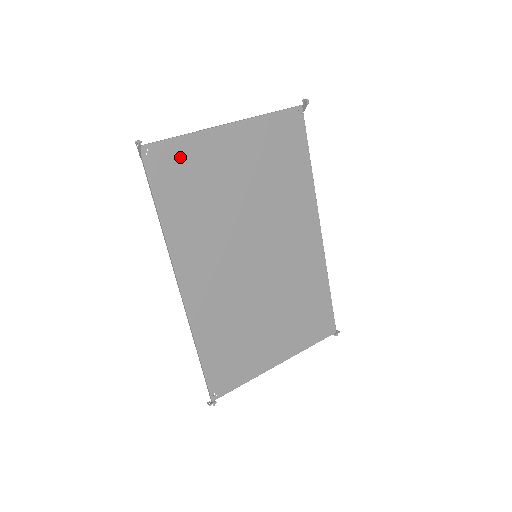
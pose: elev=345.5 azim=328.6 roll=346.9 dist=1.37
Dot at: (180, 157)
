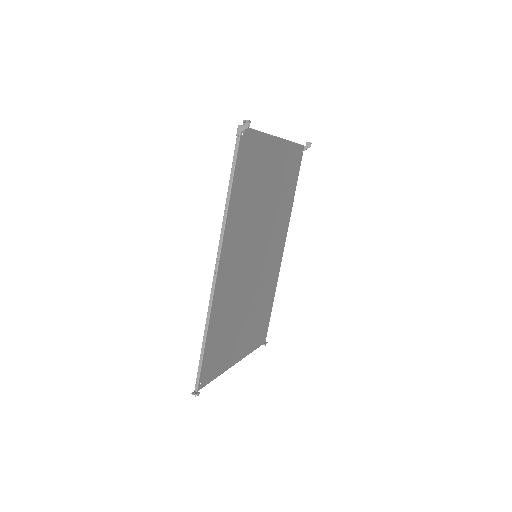
Dot at: (254, 148)
